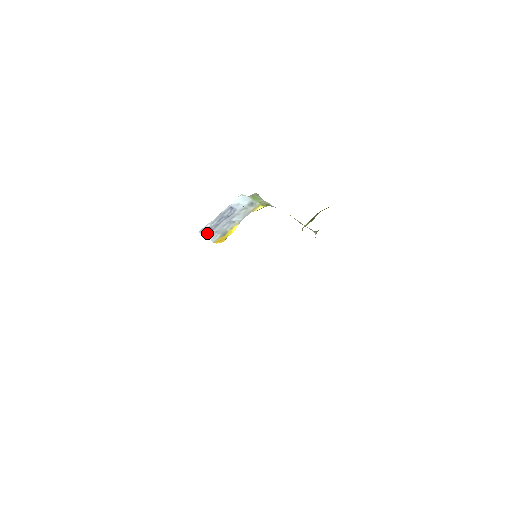
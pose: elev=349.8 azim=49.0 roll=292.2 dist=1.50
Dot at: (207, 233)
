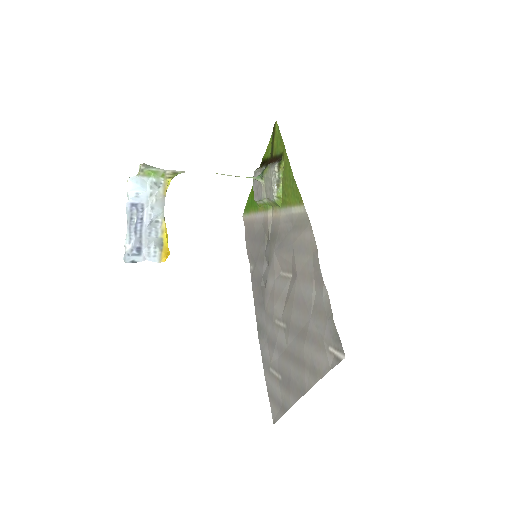
Dot at: (138, 257)
